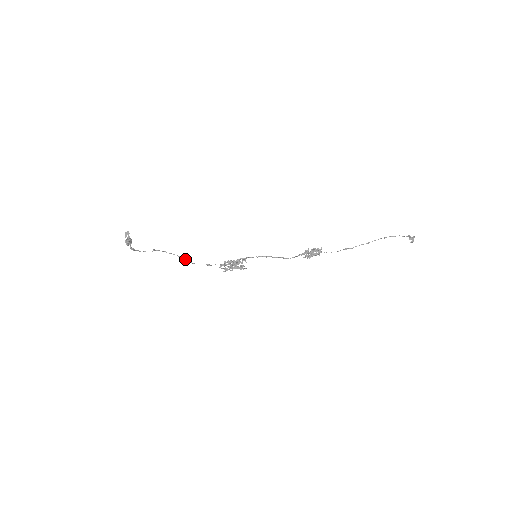
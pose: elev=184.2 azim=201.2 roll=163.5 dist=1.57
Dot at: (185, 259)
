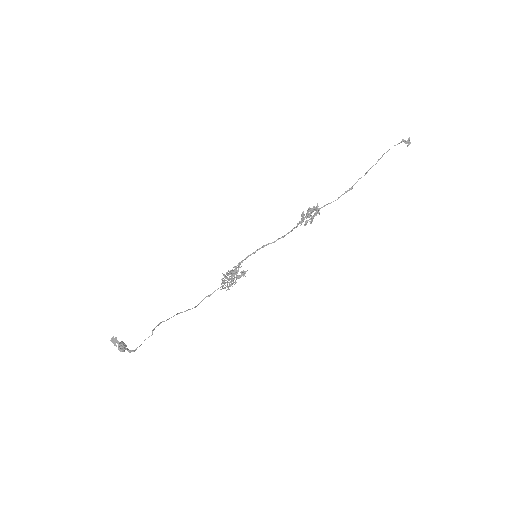
Dot at: occluded
